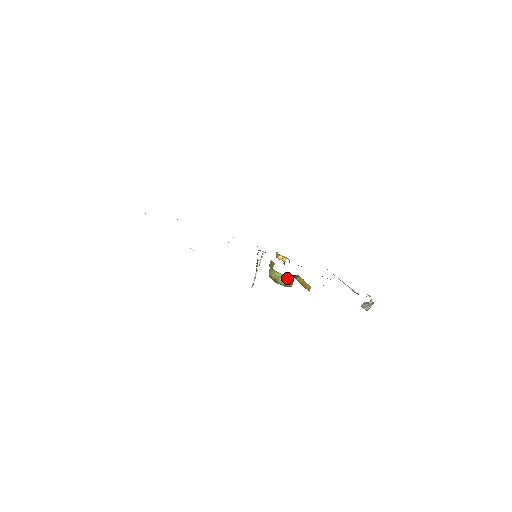
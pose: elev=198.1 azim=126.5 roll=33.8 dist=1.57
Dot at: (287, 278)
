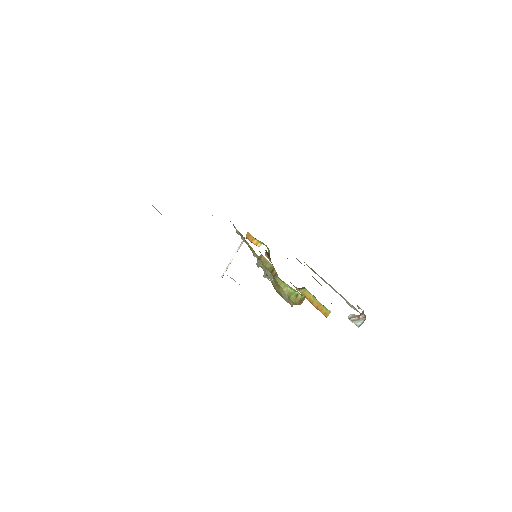
Dot at: (301, 296)
